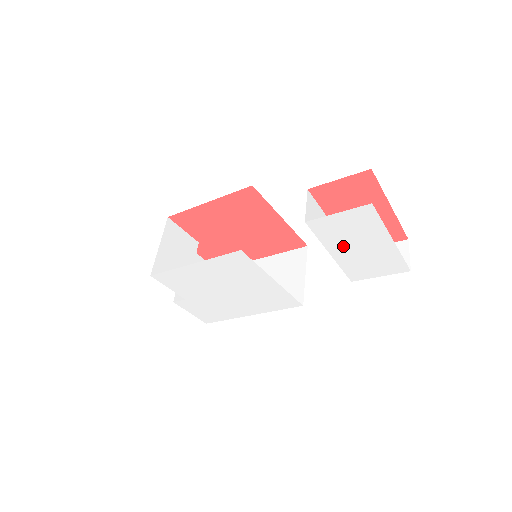
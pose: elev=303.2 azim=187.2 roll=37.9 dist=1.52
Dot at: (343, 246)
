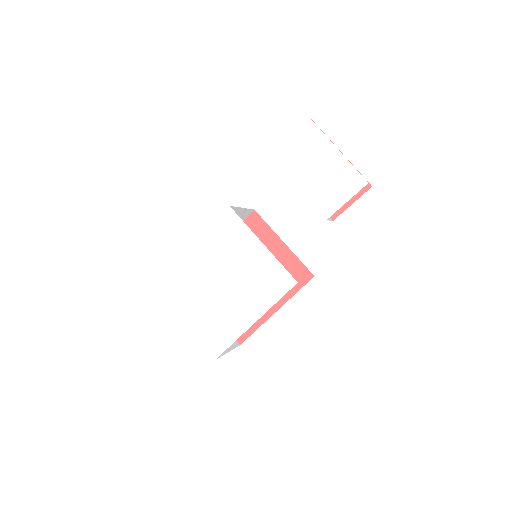
Dot at: (302, 170)
